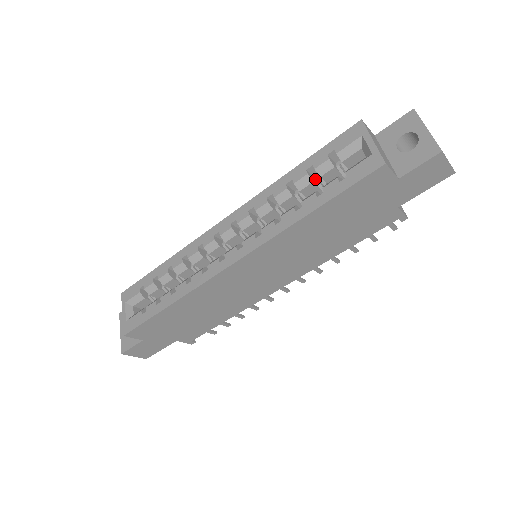
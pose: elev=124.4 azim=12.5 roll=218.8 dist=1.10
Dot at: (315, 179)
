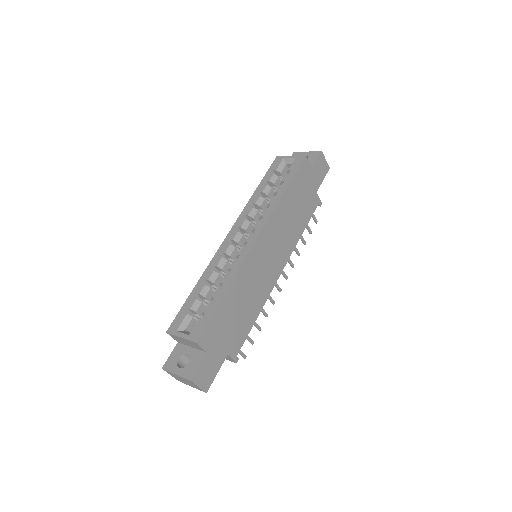
Dot at: (271, 189)
